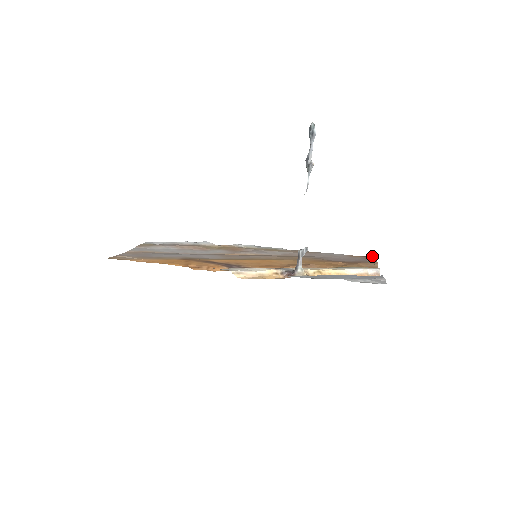
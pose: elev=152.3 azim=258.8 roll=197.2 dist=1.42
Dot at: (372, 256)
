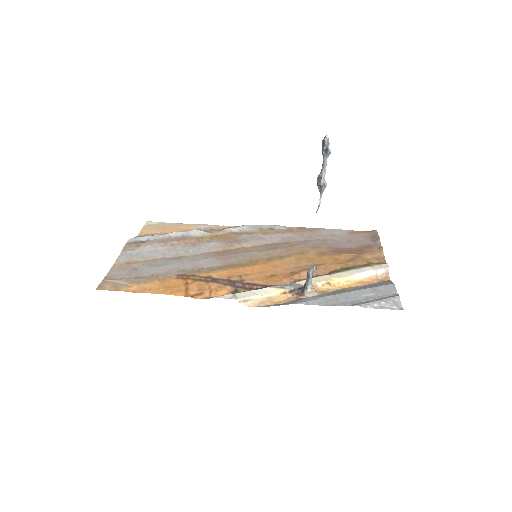
Dot at: (374, 231)
